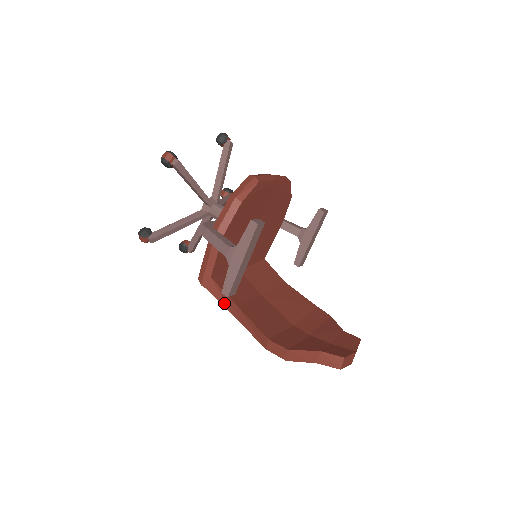
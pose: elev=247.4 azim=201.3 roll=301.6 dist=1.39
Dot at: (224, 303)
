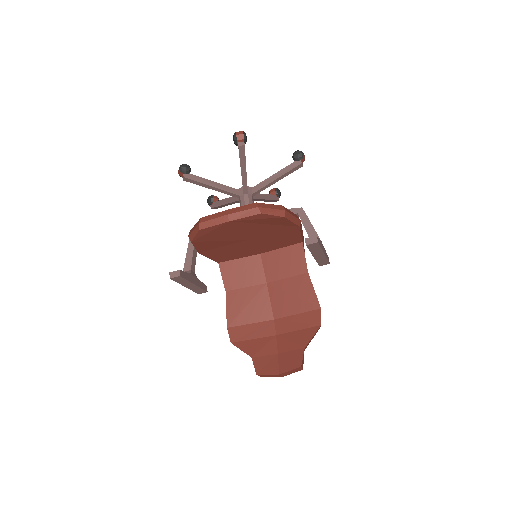
Dot at: occluded
